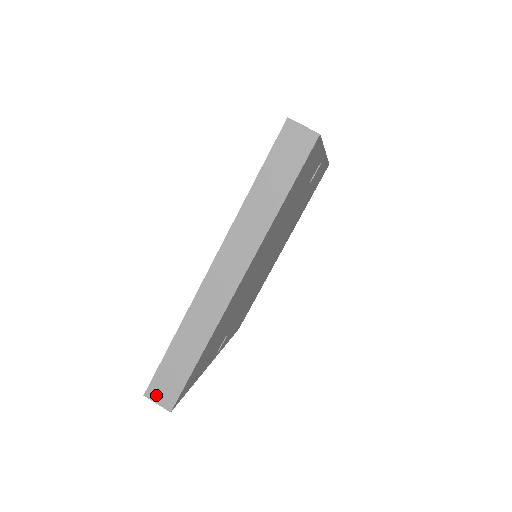
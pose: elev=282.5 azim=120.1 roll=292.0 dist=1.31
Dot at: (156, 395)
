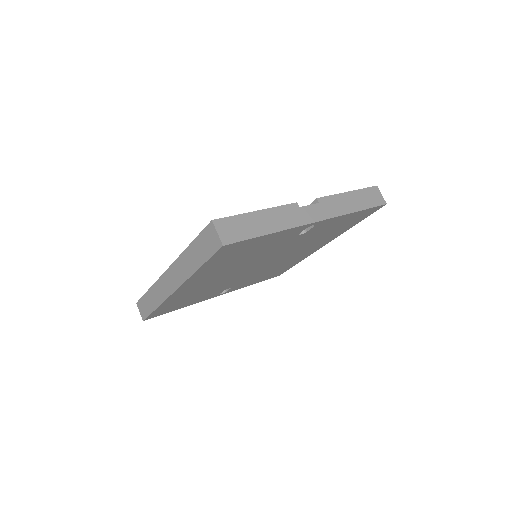
Dot at: (140, 308)
